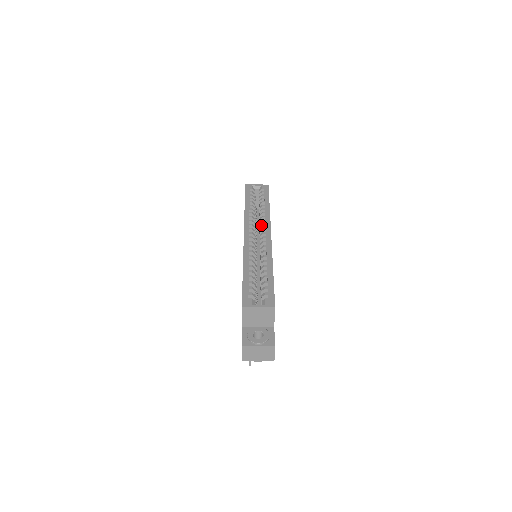
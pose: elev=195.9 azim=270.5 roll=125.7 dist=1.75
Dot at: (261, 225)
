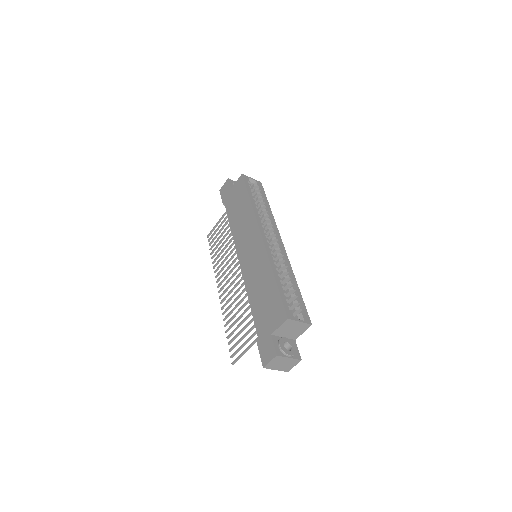
Dot at: (270, 228)
